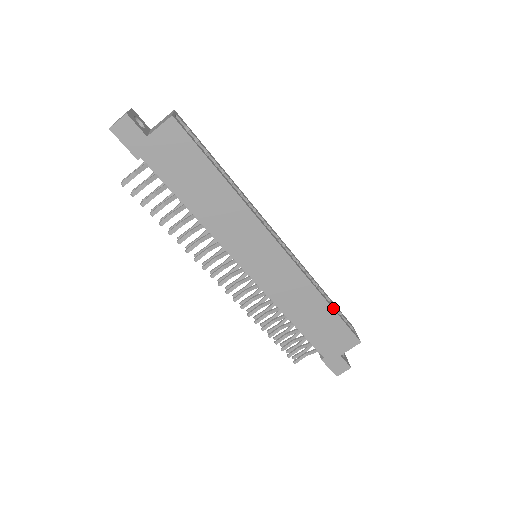
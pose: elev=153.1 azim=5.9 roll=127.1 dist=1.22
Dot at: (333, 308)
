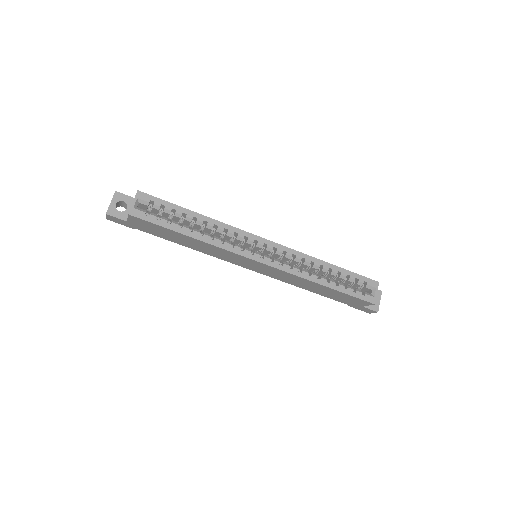
Dot at: (334, 287)
